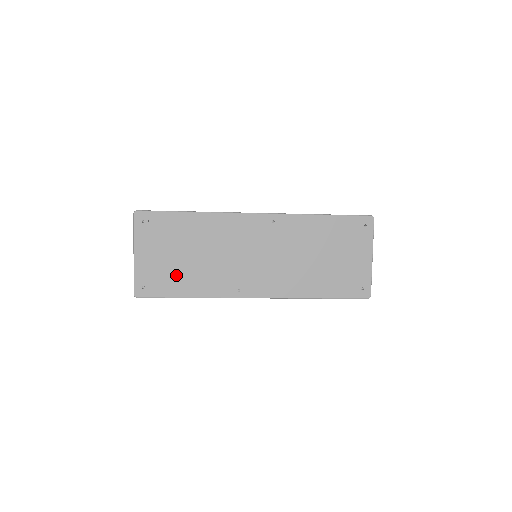
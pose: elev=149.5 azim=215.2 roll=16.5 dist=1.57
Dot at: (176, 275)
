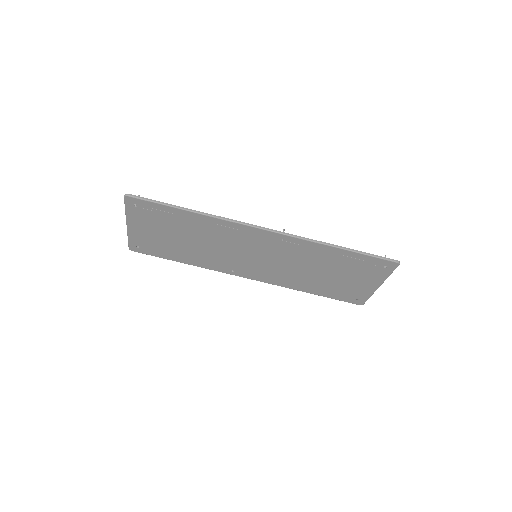
Dot at: (171, 248)
